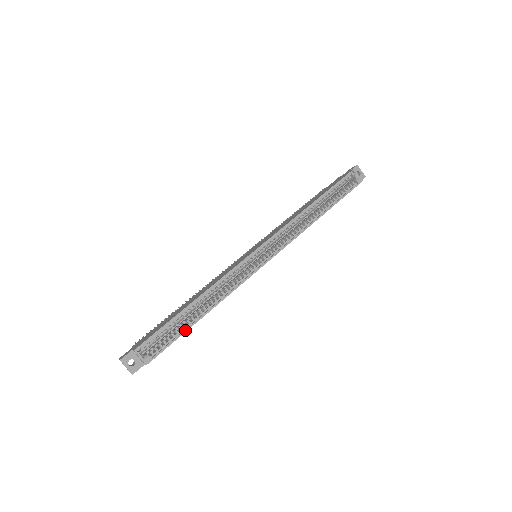
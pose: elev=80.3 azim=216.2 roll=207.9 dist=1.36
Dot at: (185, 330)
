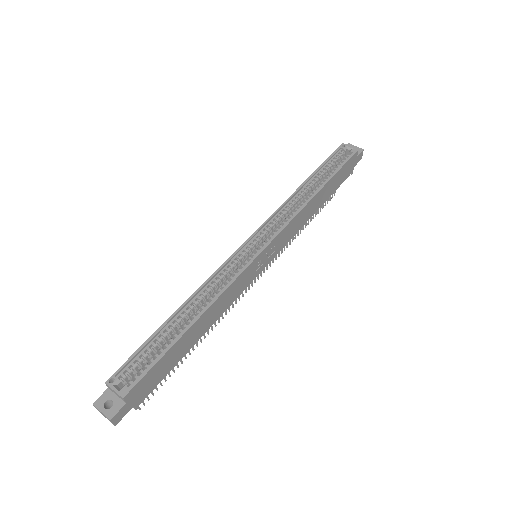
Dot at: (171, 344)
